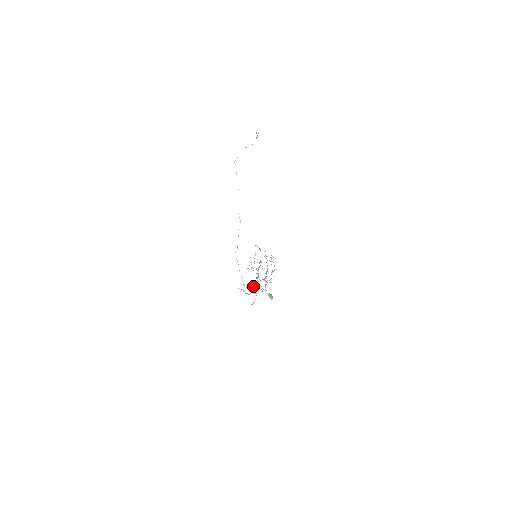
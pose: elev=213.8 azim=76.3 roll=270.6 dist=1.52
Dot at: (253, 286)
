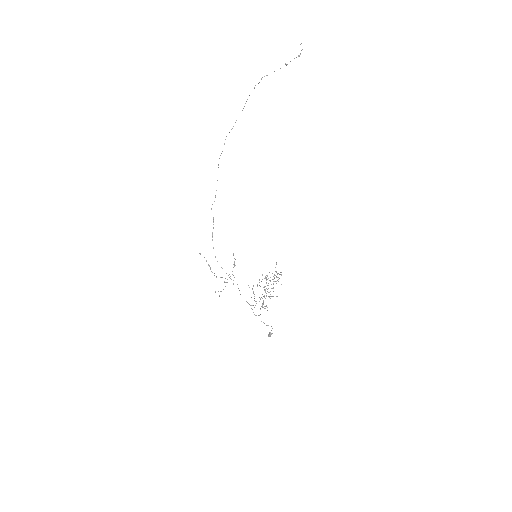
Dot at: occluded
